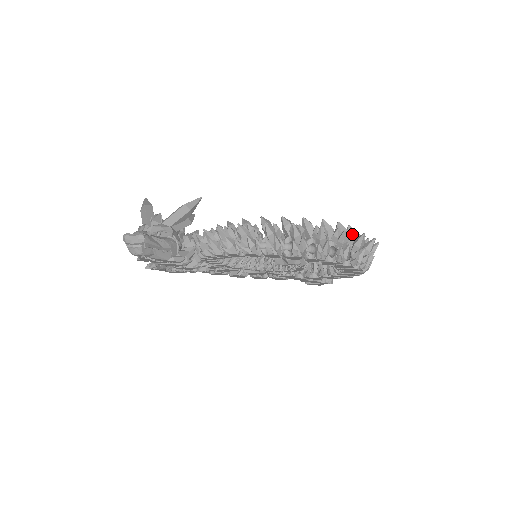
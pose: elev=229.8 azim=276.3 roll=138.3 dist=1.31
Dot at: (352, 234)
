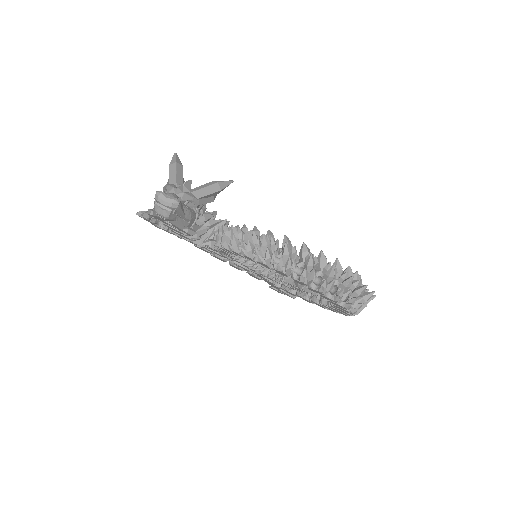
Dot at: occluded
